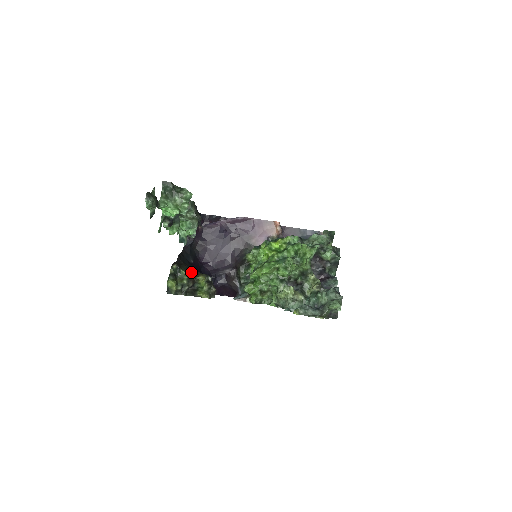
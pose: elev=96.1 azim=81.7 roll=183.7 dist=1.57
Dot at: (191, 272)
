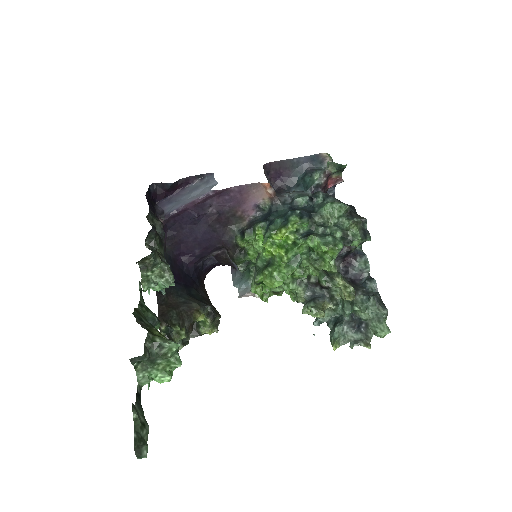
Dot at: (184, 316)
